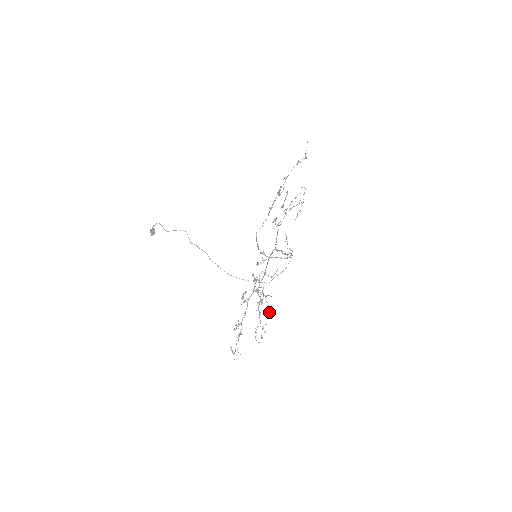
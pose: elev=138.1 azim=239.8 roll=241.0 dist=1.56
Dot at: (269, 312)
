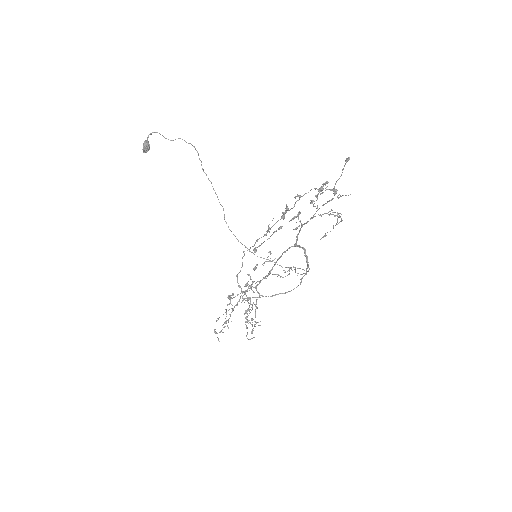
Dot at: (247, 338)
